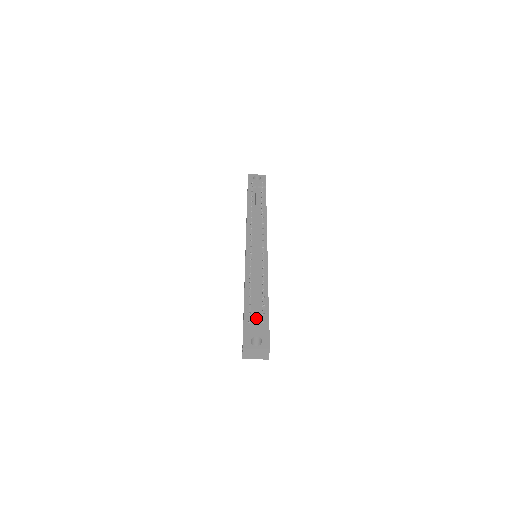
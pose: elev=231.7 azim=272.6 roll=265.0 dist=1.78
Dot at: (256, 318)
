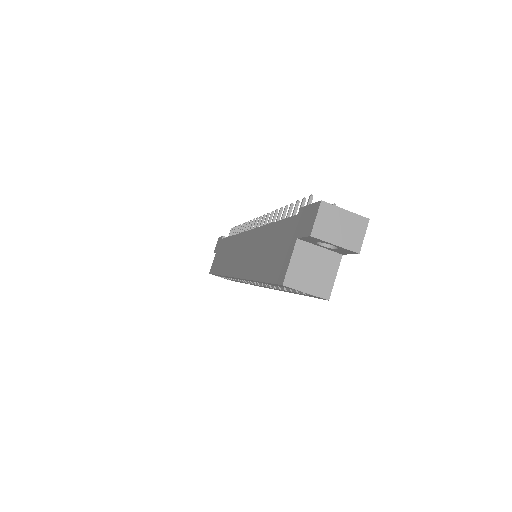
Dot at: occluded
